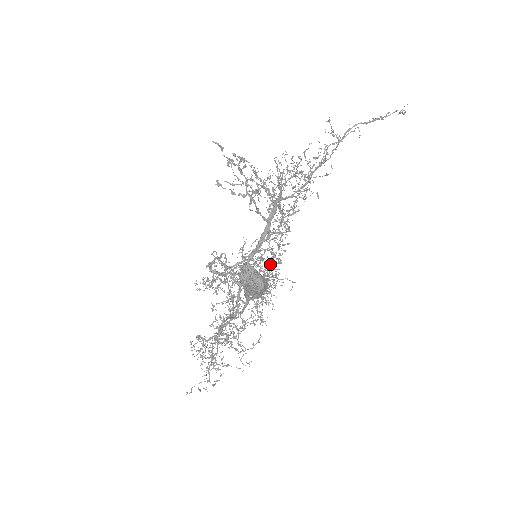
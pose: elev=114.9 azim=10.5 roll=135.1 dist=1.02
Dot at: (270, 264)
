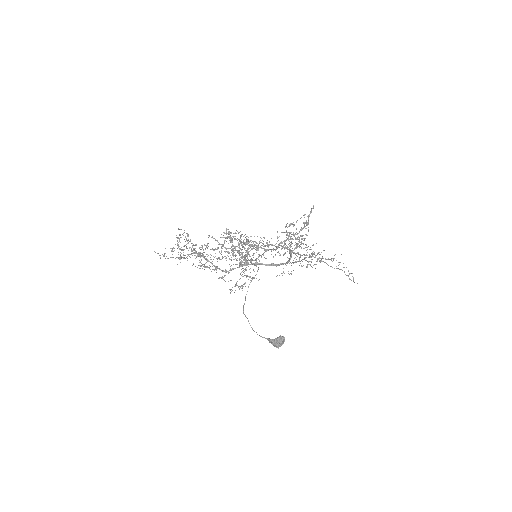
Dot at: occluded
